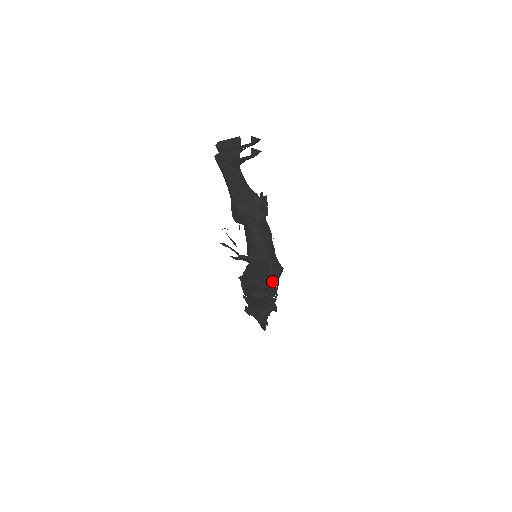
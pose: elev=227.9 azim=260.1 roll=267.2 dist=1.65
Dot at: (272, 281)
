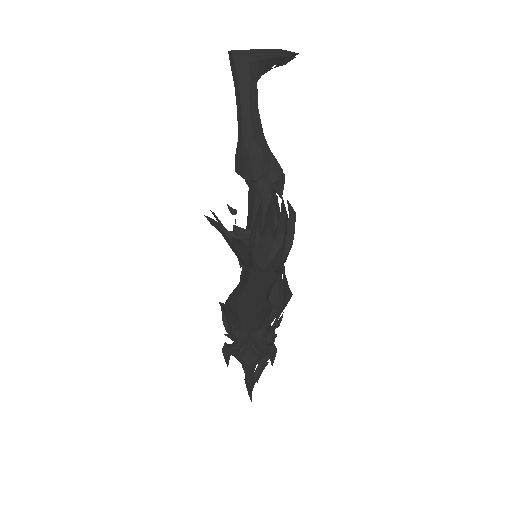
Dot at: (274, 305)
